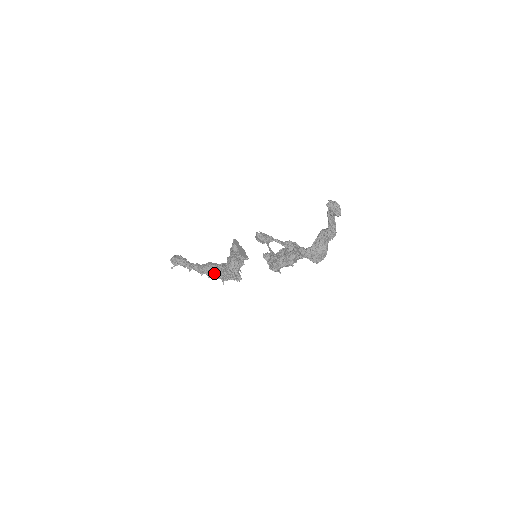
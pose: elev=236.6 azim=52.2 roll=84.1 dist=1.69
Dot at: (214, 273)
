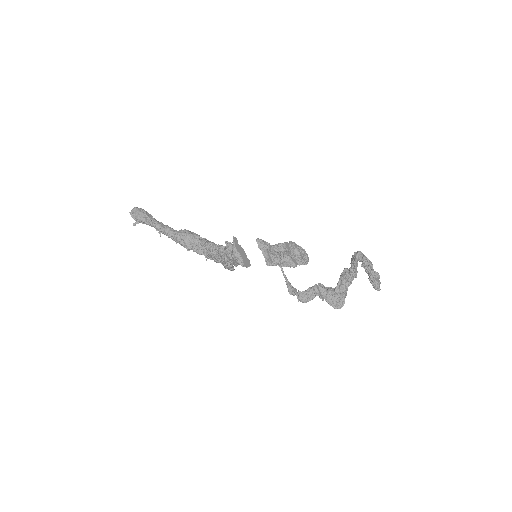
Dot at: (197, 251)
